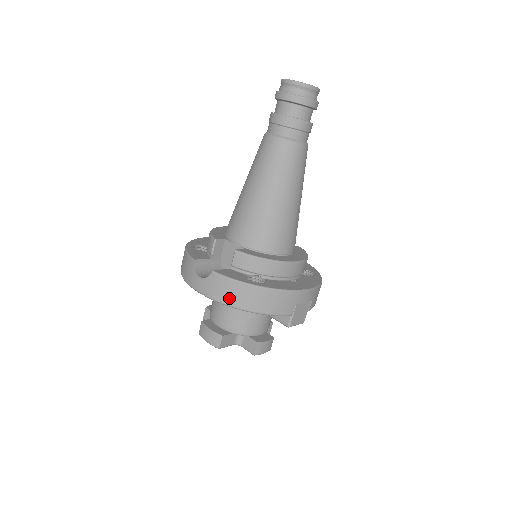
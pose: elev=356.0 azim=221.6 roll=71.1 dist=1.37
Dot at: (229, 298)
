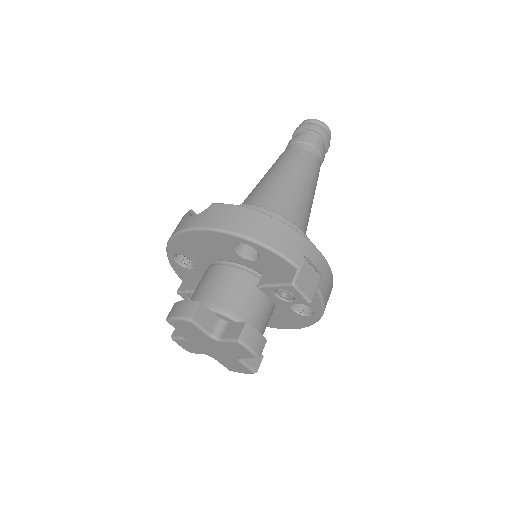
Dot at: (226, 222)
